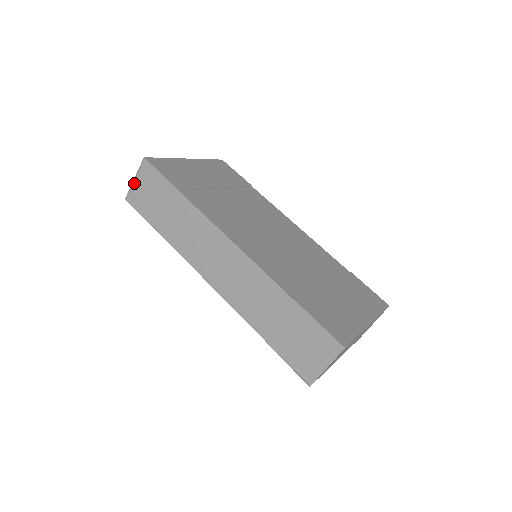
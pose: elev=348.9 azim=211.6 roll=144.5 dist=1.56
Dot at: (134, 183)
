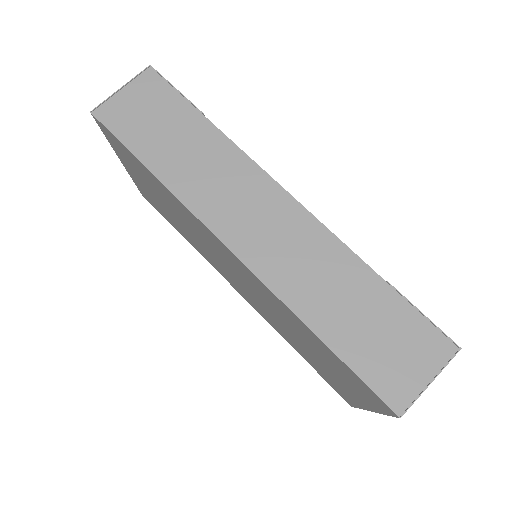
Dot at: (118, 94)
